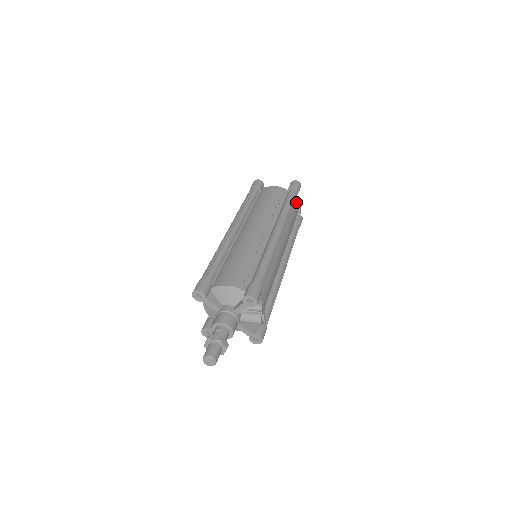
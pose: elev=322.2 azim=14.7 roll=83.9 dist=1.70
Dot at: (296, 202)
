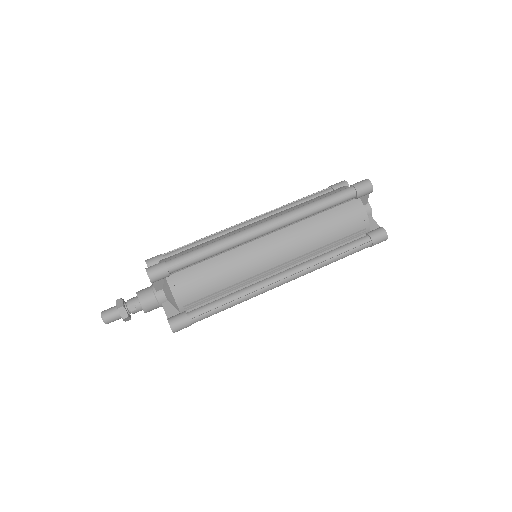
Dot at: occluded
